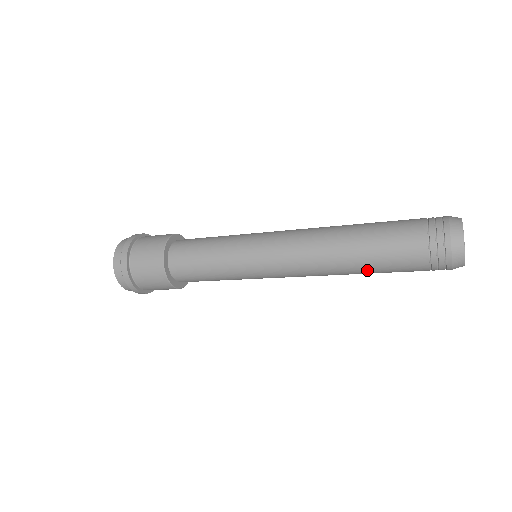
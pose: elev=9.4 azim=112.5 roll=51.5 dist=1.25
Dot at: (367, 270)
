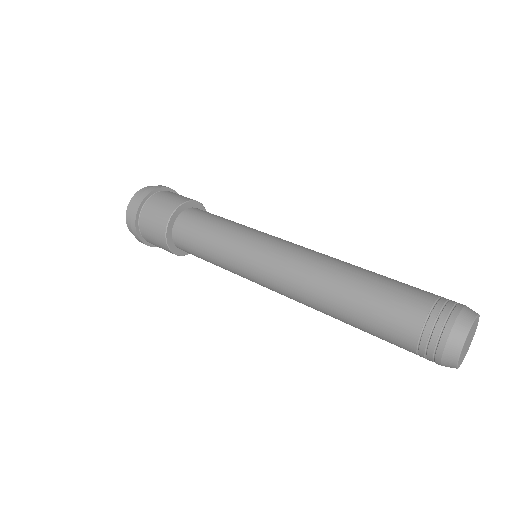
Dot at: occluded
